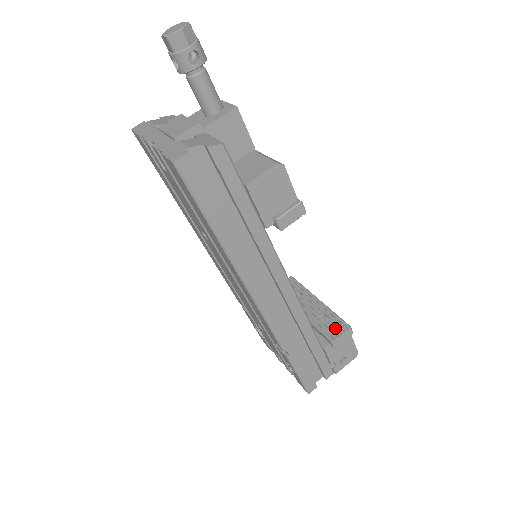
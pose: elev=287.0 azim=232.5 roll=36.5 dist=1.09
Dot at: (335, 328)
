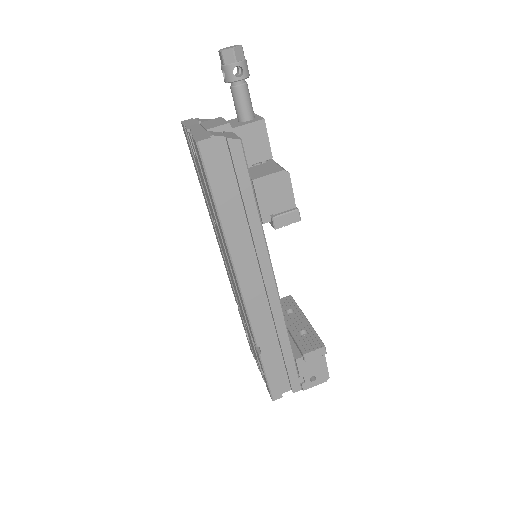
Dot at: (311, 344)
